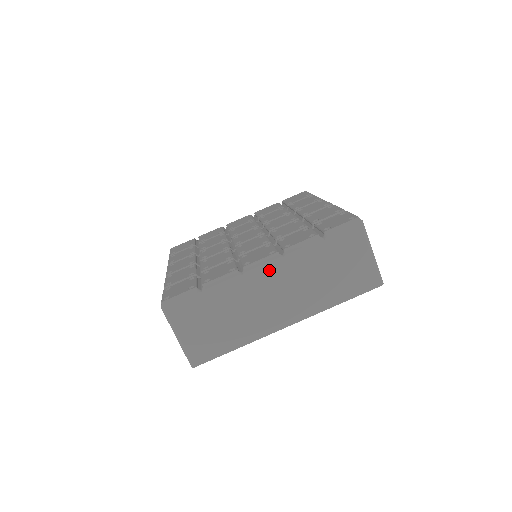
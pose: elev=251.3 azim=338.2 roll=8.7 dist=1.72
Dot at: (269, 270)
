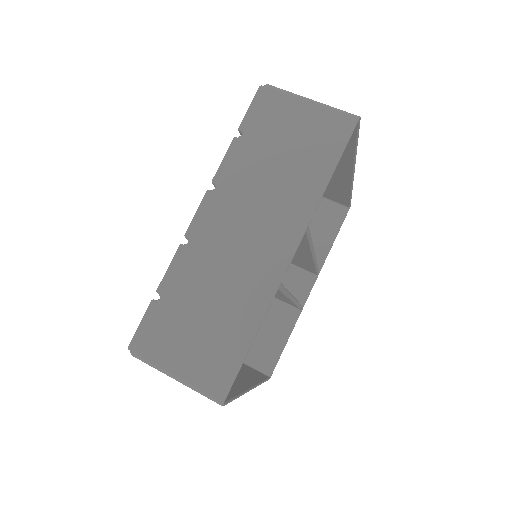
Dot at: occluded
